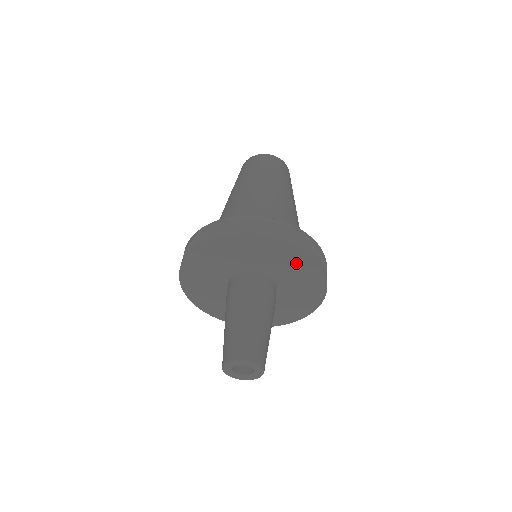
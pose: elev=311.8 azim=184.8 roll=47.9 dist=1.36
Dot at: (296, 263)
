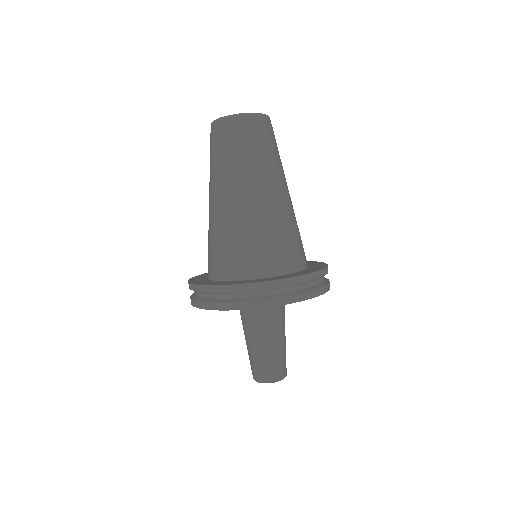
Dot at: occluded
